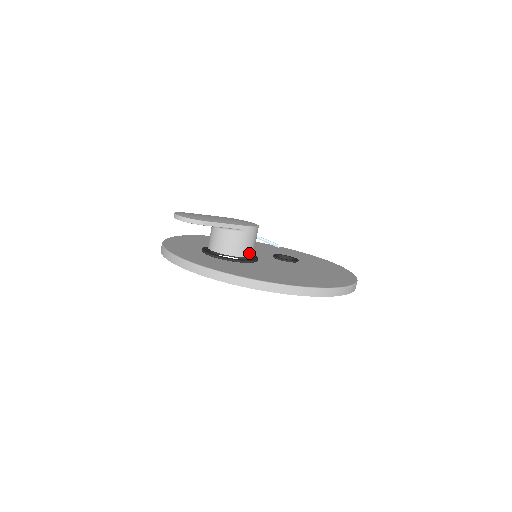
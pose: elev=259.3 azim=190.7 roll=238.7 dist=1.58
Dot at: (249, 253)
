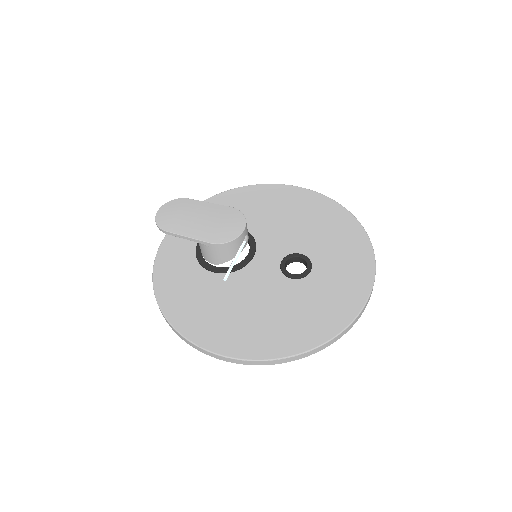
Dot at: (253, 249)
